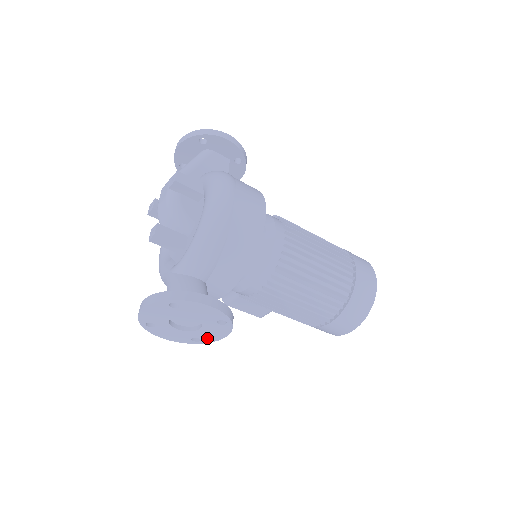
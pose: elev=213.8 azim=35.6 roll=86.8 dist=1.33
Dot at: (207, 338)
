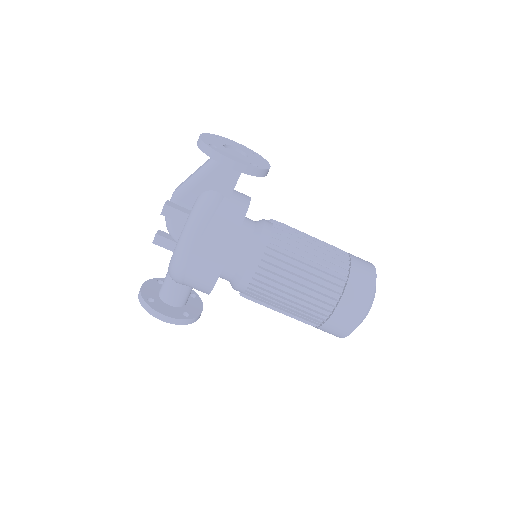
Dot at: occluded
